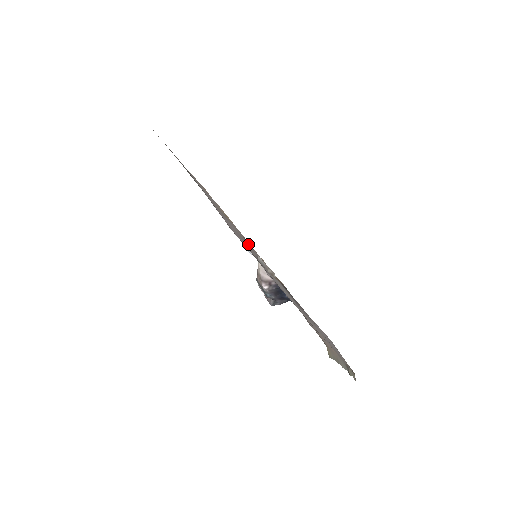
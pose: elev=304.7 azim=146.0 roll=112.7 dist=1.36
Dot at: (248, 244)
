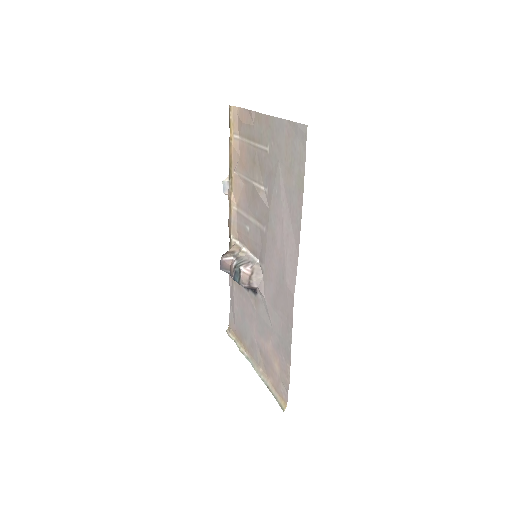
Dot at: (254, 234)
